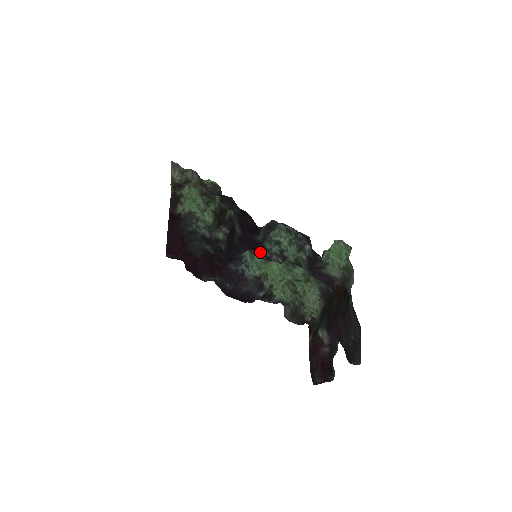
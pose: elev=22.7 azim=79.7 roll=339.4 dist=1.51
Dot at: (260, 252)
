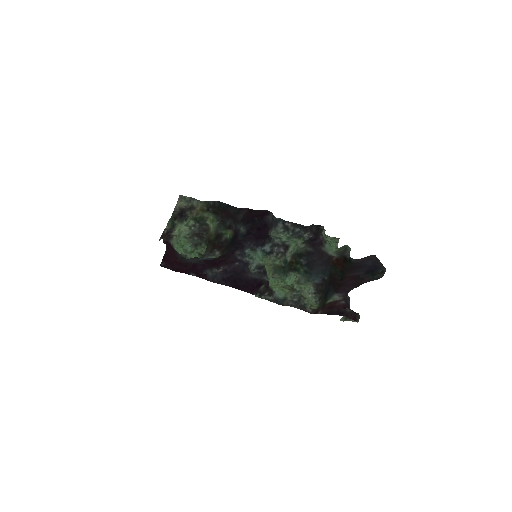
Dot at: (261, 249)
